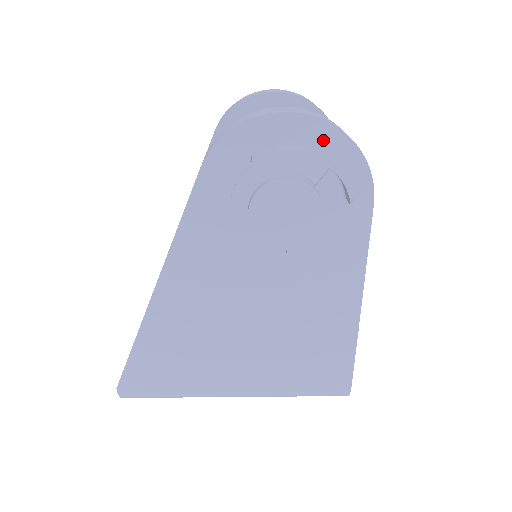
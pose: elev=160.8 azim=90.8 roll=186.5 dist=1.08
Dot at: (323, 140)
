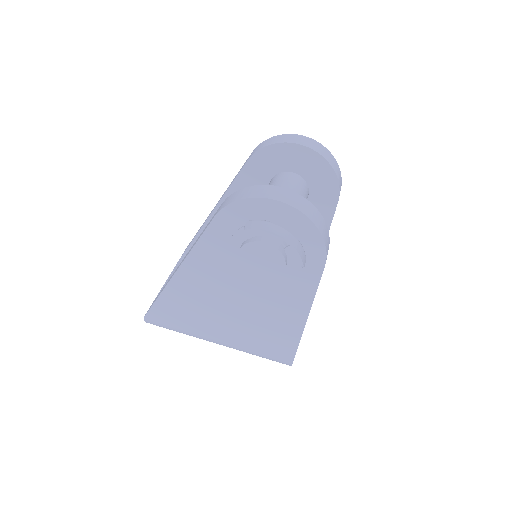
Dot at: (297, 222)
